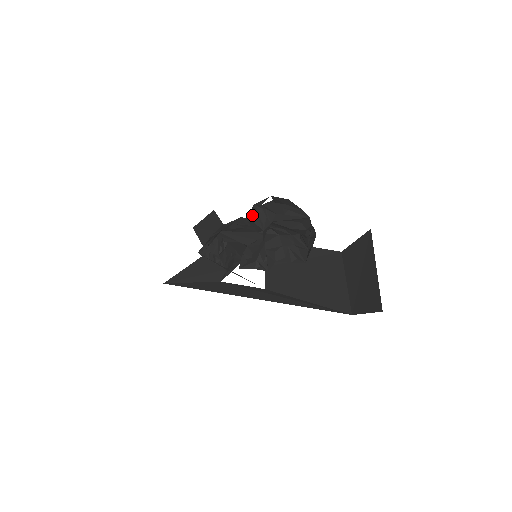
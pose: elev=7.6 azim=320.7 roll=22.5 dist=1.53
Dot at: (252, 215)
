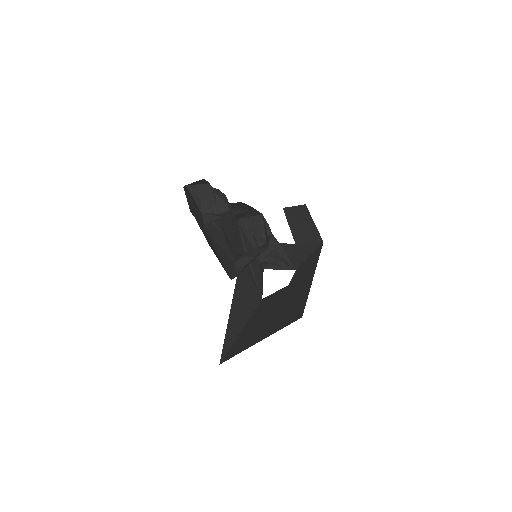
Dot at: (200, 191)
